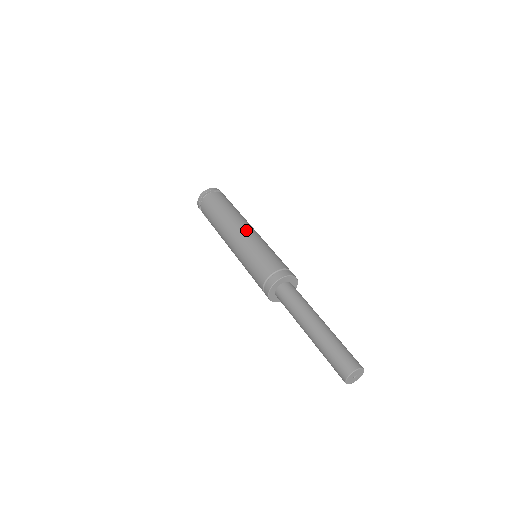
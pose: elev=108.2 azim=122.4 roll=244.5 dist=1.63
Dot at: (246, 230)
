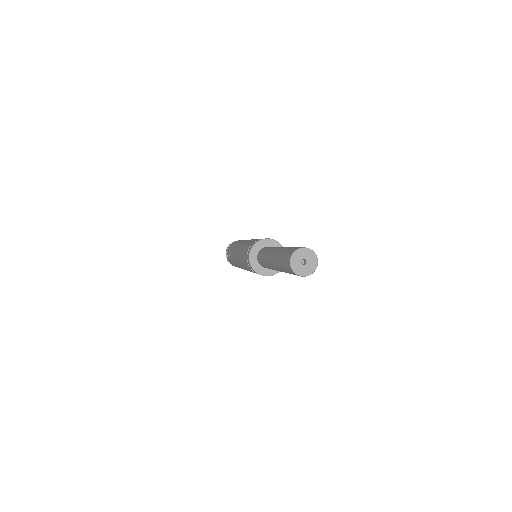
Dot at: occluded
